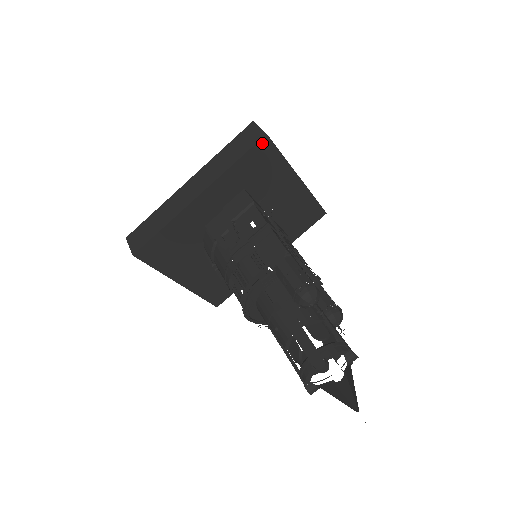
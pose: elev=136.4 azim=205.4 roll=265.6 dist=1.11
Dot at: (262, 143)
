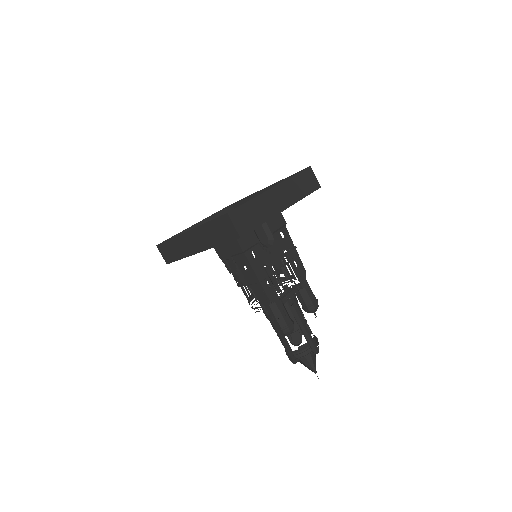
Dot at: occluded
